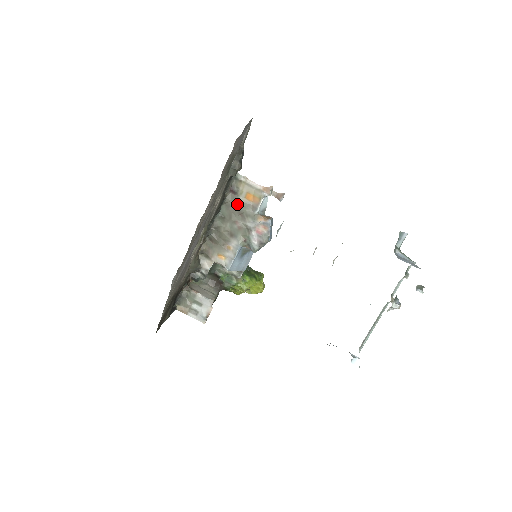
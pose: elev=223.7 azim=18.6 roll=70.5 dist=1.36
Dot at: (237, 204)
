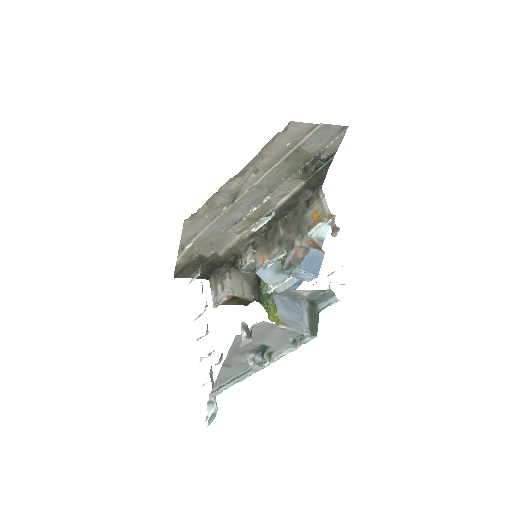
Dot at: (302, 217)
